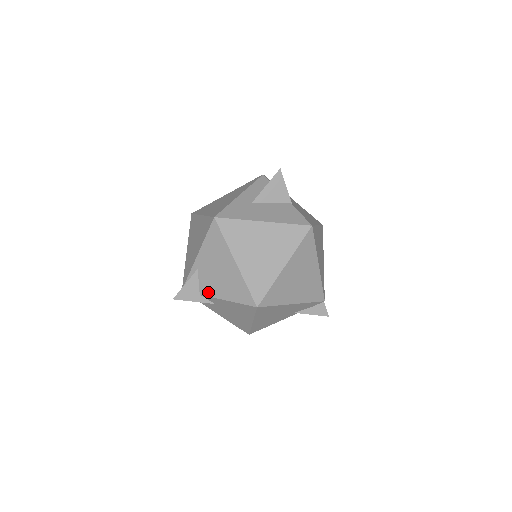
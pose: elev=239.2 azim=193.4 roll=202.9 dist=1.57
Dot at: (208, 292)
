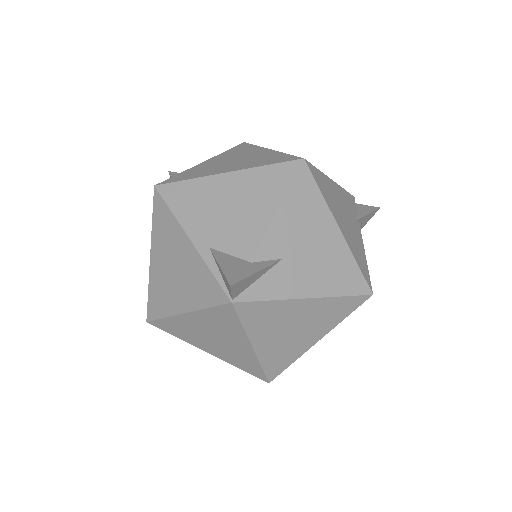
Dot at: (253, 242)
